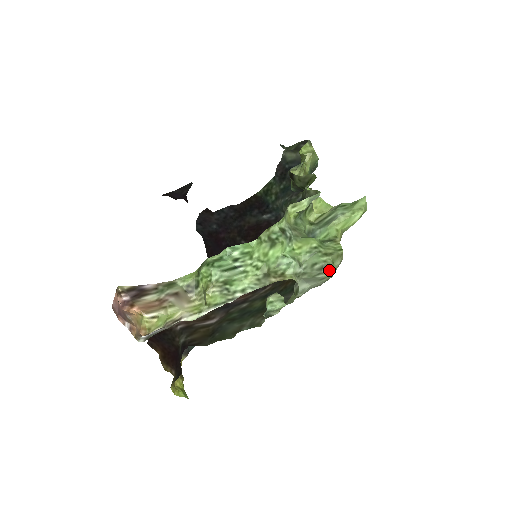
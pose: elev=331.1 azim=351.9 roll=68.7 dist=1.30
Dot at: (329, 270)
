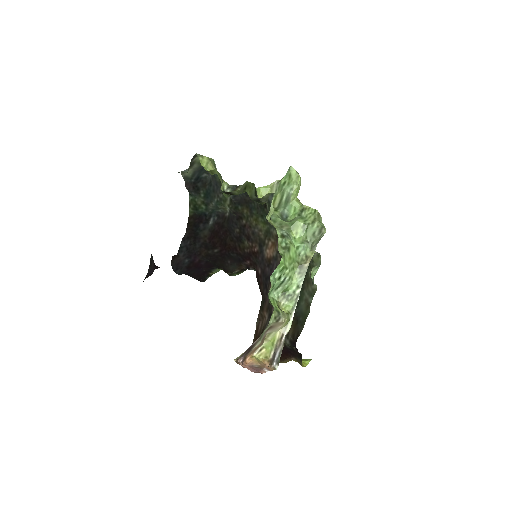
Dot at: (324, 228)
